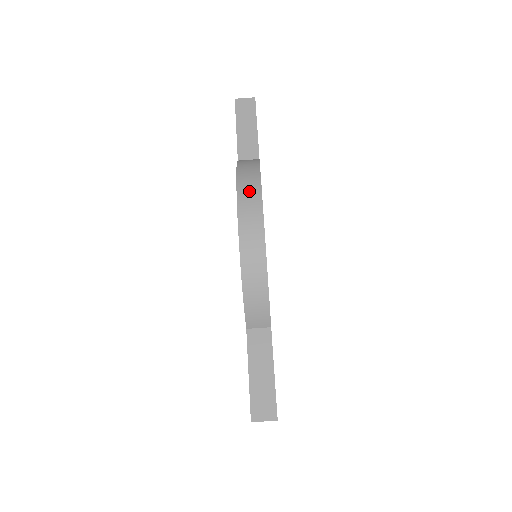
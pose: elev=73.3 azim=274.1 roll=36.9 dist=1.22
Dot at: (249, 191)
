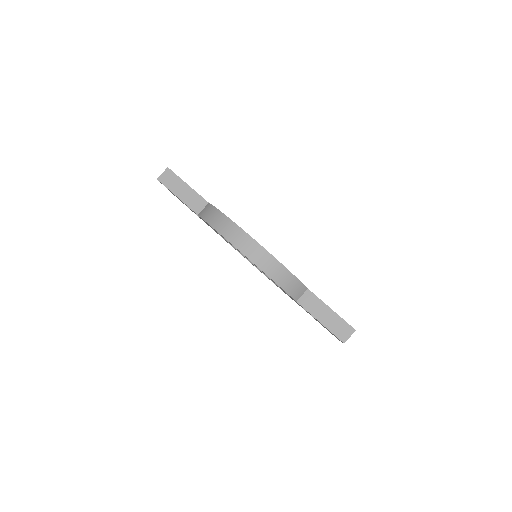
Dot at: (231, 232)
